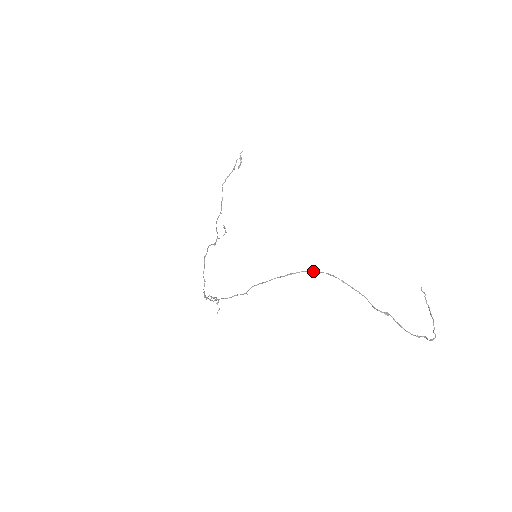
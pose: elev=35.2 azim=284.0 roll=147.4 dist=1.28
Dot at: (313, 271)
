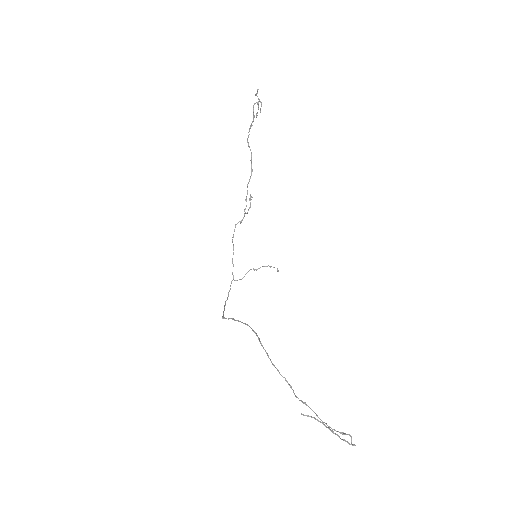
Dot at: occluded
